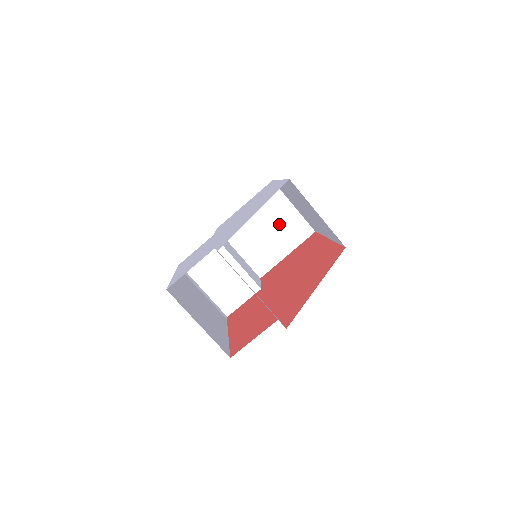
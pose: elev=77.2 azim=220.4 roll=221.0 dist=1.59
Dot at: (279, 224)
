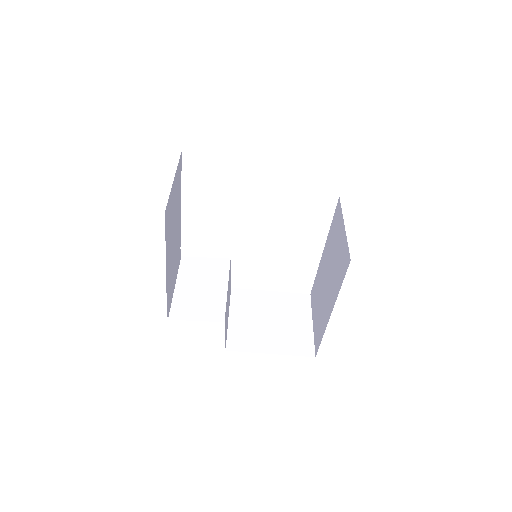
Dot at: (287, 325)
